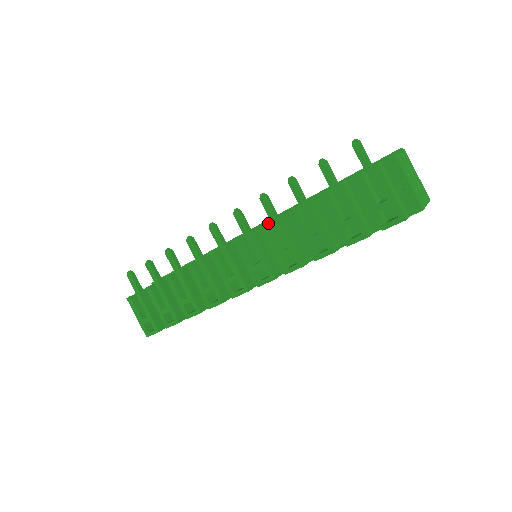
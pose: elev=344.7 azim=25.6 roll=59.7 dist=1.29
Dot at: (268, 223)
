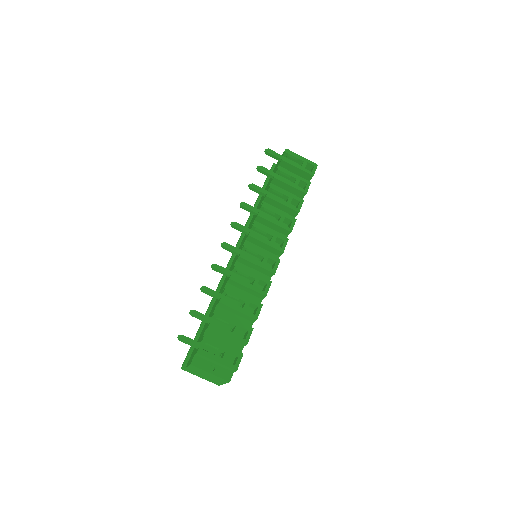
Dot at: (259, 213)
